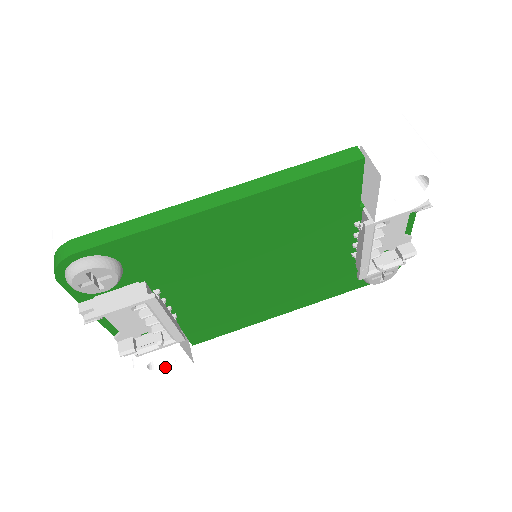
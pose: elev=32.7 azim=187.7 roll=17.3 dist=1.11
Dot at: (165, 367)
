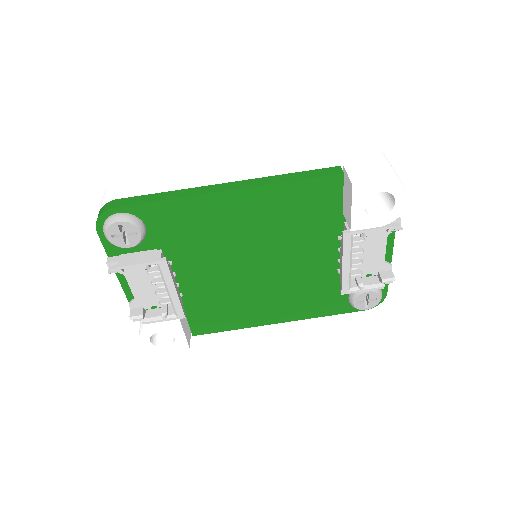
Dot at: (165, 346)
